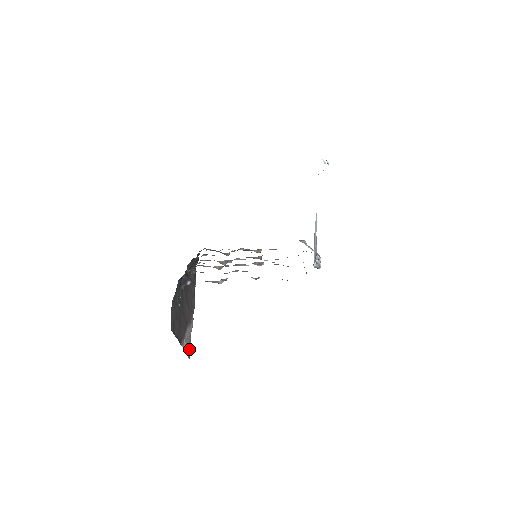
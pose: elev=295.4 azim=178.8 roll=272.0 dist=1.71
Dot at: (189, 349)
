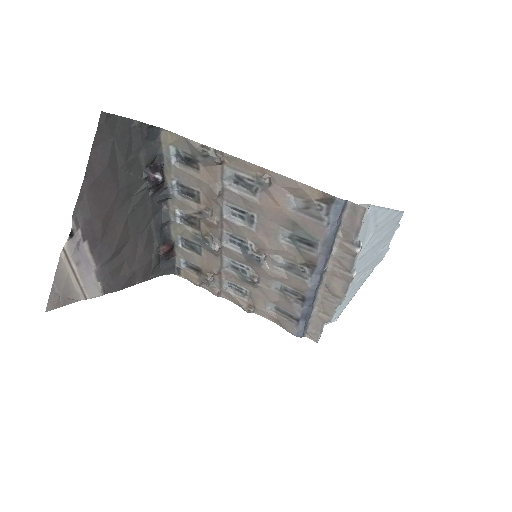
Dot at: (60, 299)
